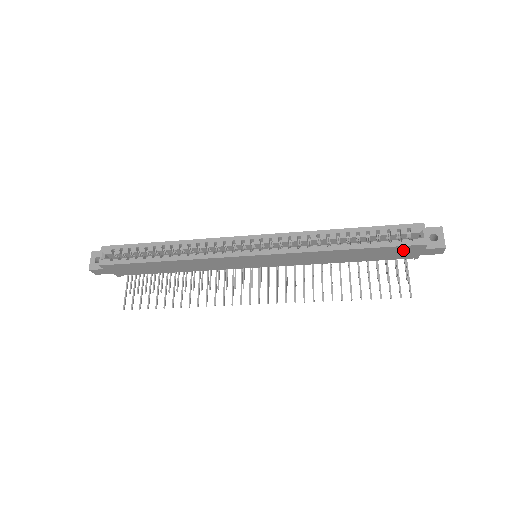
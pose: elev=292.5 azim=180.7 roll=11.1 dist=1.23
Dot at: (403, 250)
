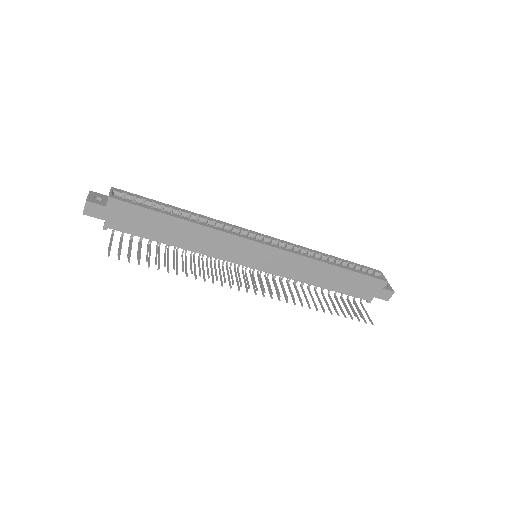
Dot at: (369, 284)
